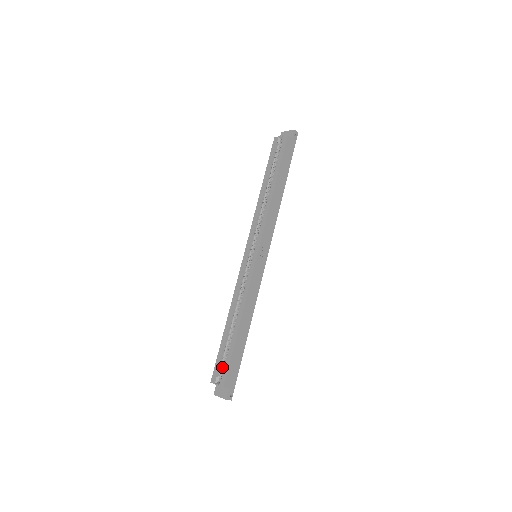
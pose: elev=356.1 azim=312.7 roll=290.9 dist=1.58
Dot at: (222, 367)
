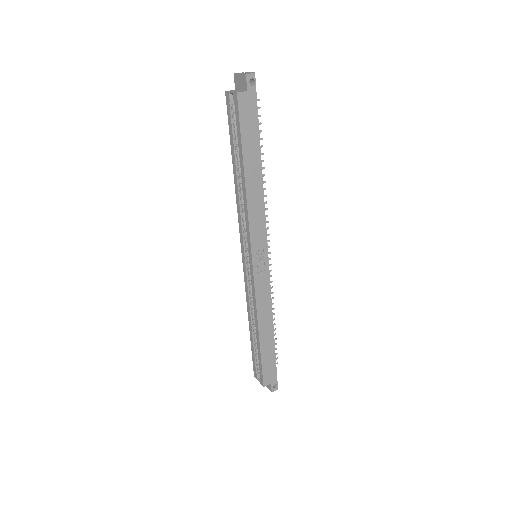
Dot at: occluded
